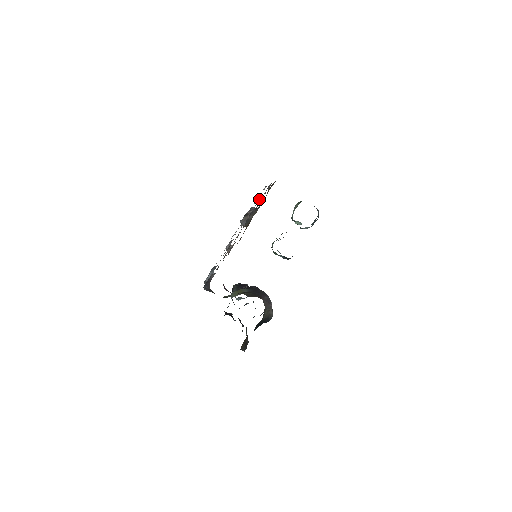
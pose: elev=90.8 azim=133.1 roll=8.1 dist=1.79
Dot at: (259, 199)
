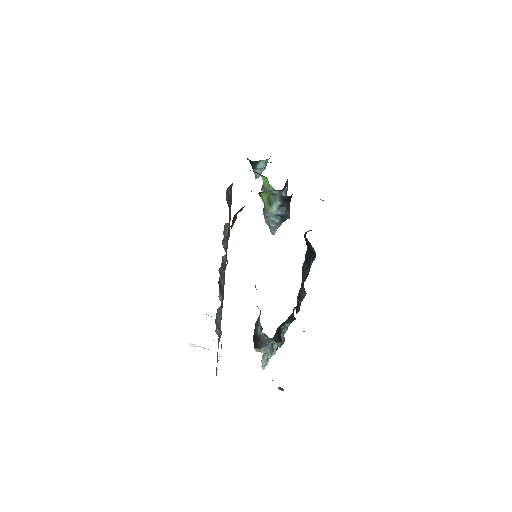
Dot at: occluded
